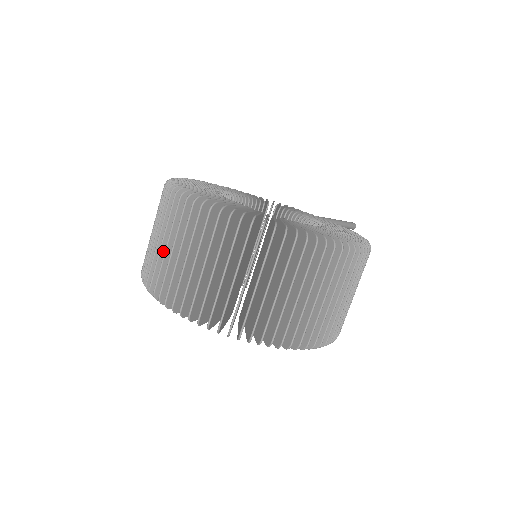
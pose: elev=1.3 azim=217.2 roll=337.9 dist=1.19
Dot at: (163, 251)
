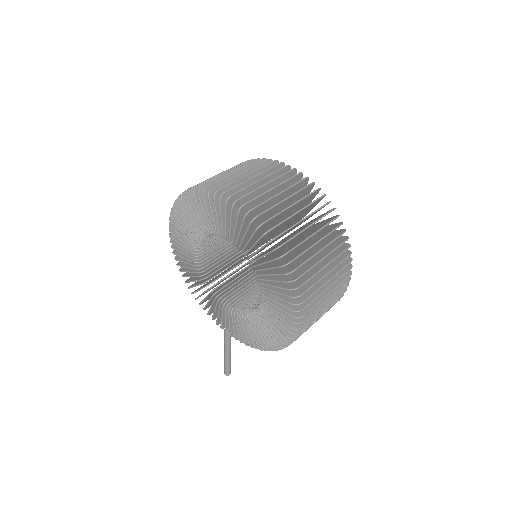
Dot at: occluded
